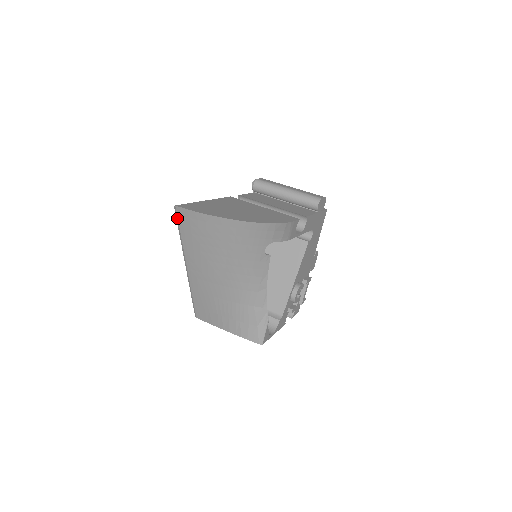
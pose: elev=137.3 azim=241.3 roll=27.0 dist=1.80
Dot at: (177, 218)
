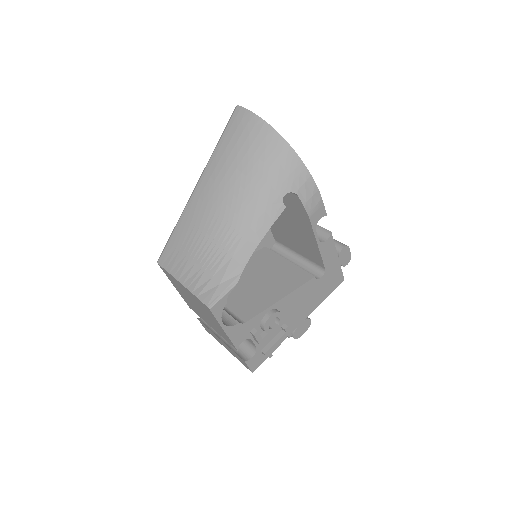
Dot at: (230, 120)
